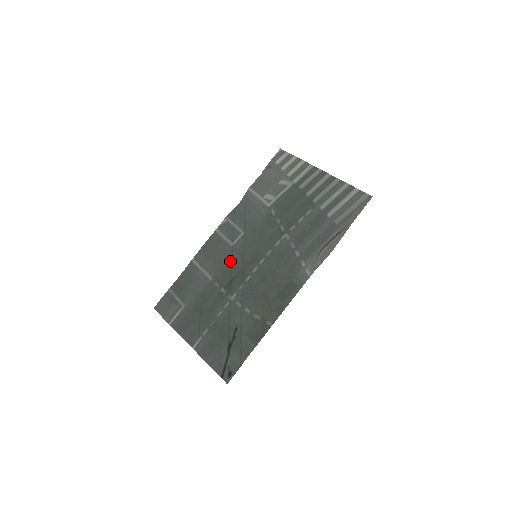
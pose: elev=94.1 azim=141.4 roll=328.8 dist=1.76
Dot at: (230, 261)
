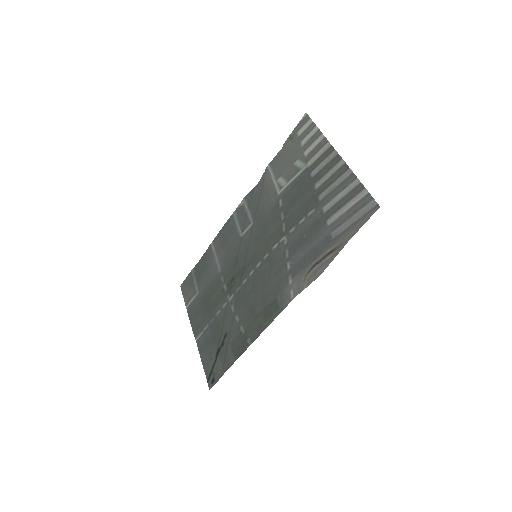
Dot at: (236, 255)
